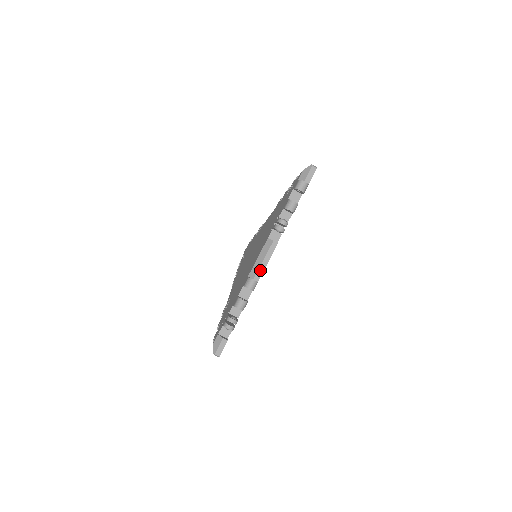
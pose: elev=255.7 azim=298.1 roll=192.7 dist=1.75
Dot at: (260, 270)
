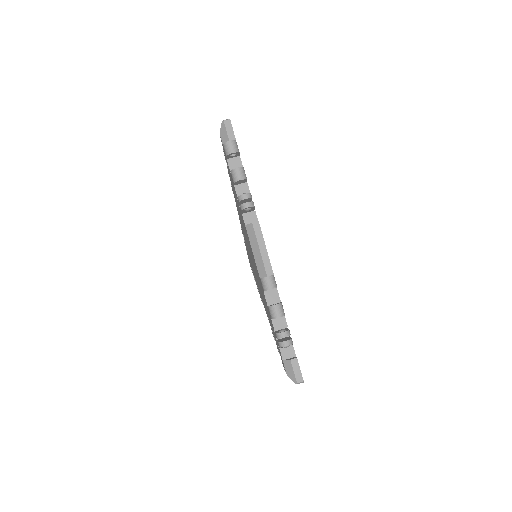
Dot at: (265, 262)
